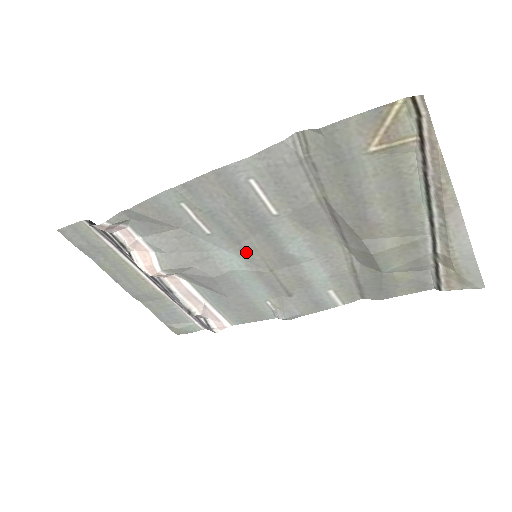
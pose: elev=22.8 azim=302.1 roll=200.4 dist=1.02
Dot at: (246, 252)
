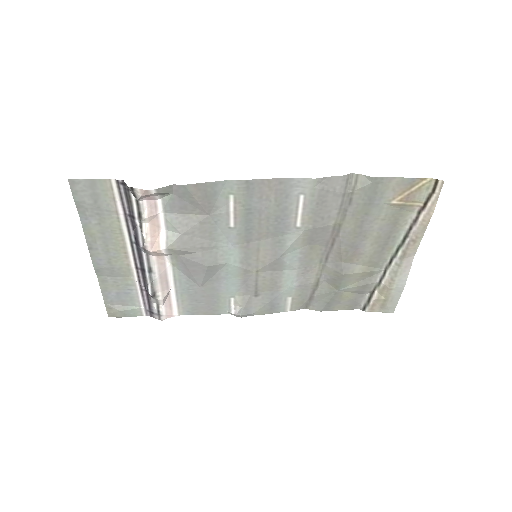
Dot at: (248, 251)
